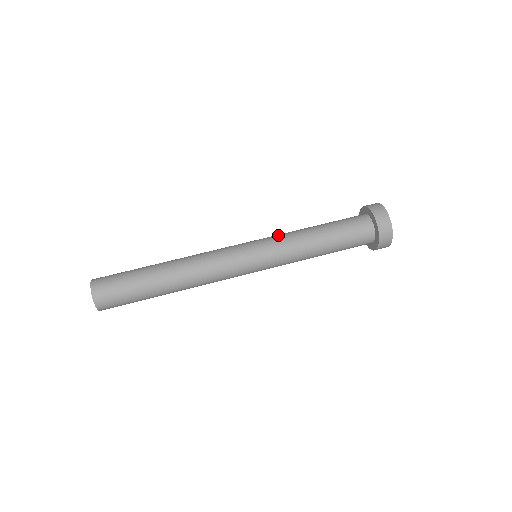
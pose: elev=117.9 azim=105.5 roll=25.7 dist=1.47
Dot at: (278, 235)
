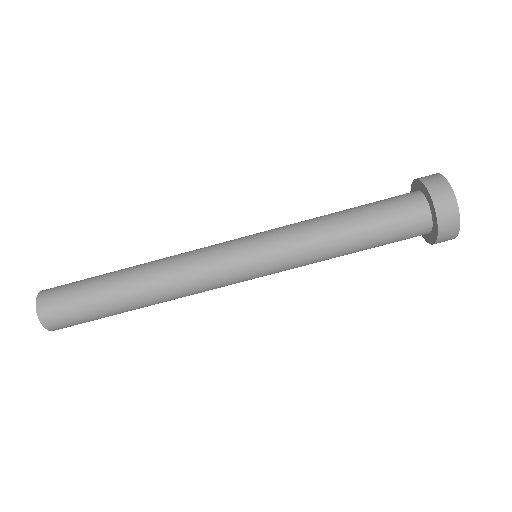
Dot at: occluded
